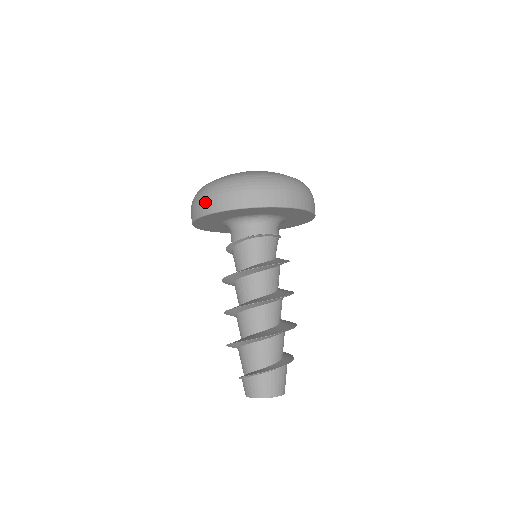
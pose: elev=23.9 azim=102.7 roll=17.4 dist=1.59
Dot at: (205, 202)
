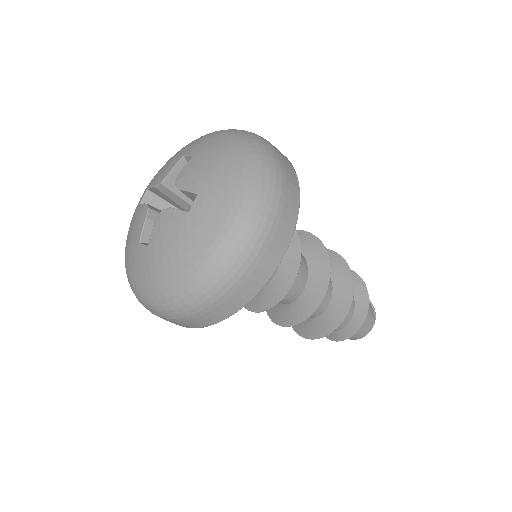
Dot at: occluded
